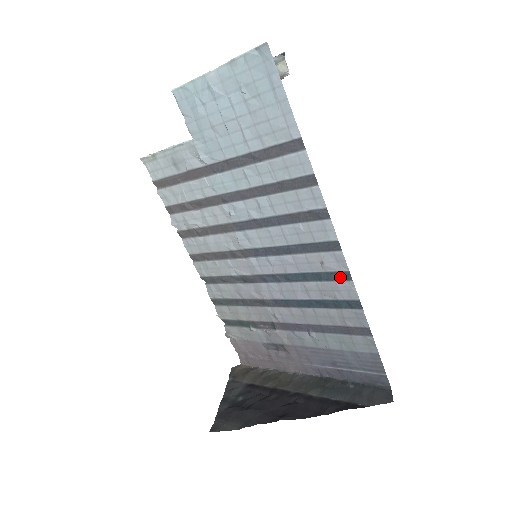
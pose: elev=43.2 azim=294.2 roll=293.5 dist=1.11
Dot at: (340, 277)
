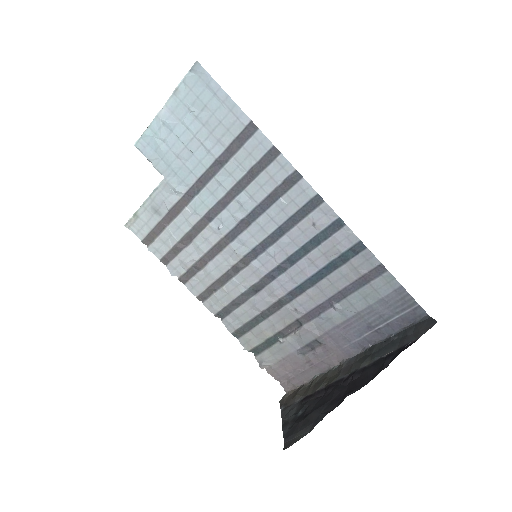
Dot at: (334, 228)
